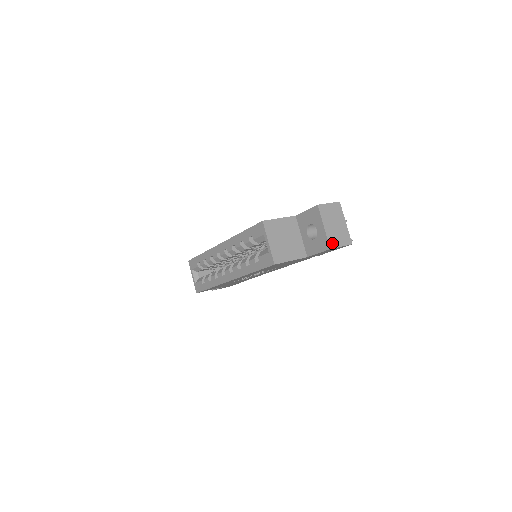
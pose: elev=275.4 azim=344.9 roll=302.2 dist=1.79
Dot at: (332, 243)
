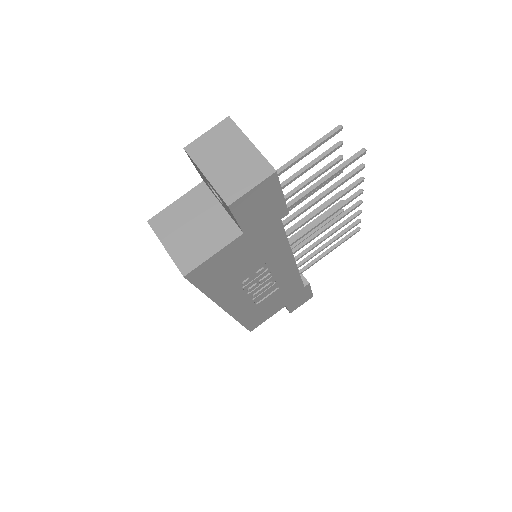
Dot at: (229, 194)
